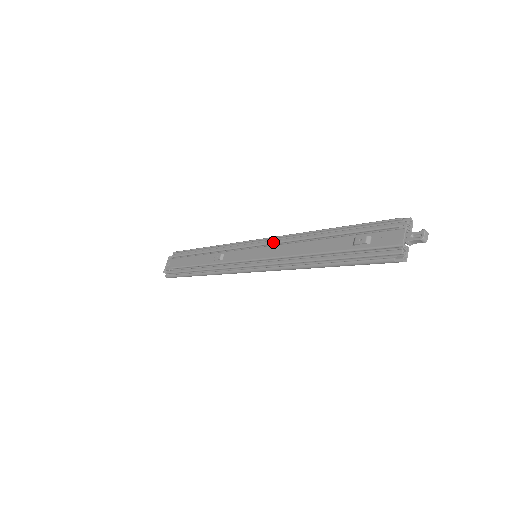
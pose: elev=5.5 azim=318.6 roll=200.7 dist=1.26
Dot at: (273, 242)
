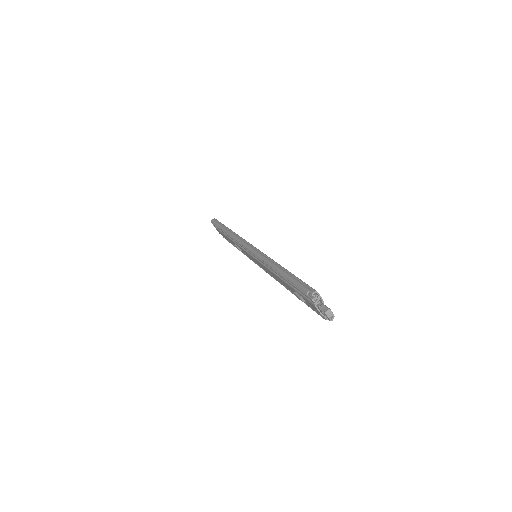
Dot at: occluded
